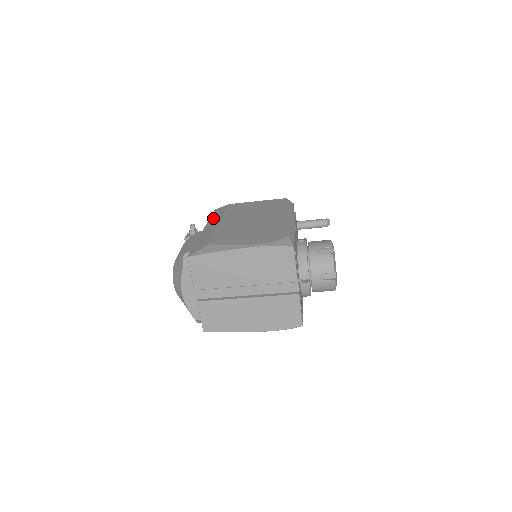
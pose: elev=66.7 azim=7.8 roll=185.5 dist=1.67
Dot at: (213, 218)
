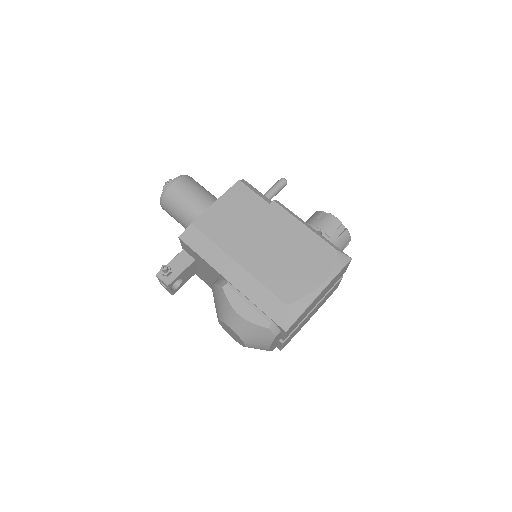
Dot at: (210, 257)
